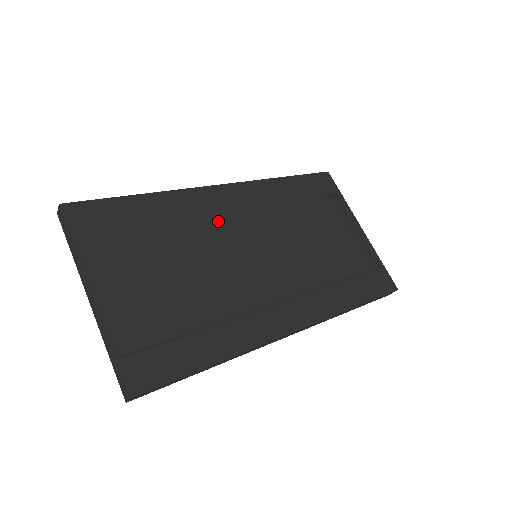
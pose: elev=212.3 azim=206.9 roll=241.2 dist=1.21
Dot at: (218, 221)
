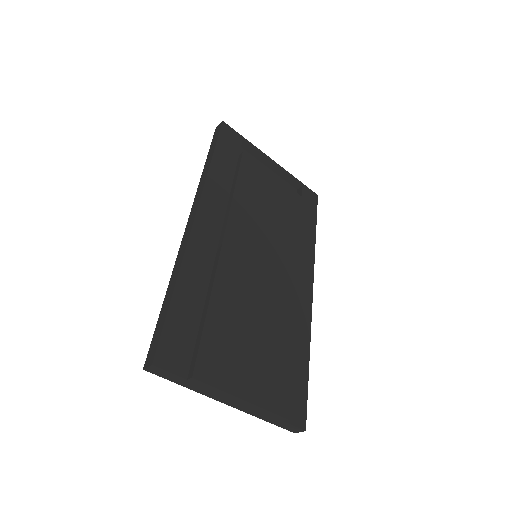
Dot at: (230, 257)
